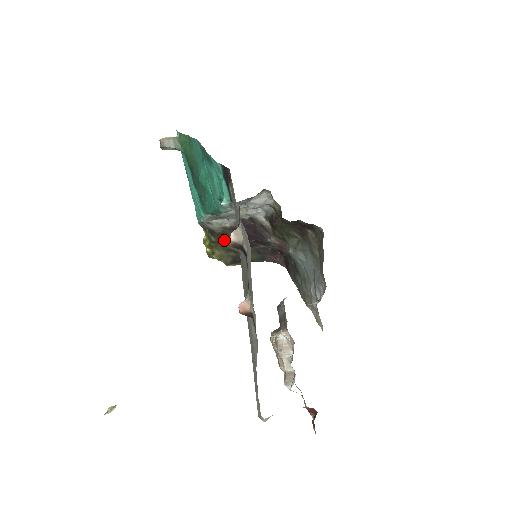
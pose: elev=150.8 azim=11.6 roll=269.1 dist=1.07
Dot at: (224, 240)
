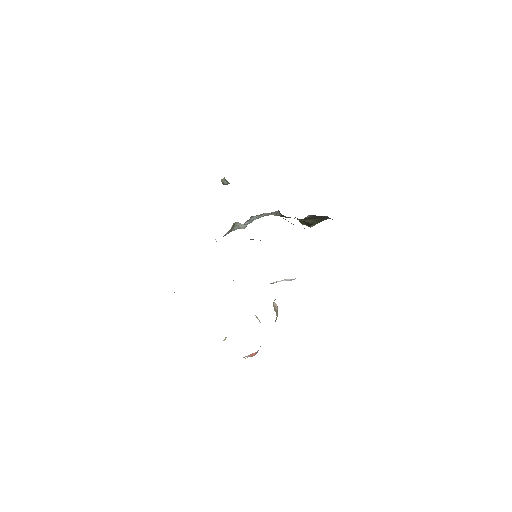
Dot at: occluded
